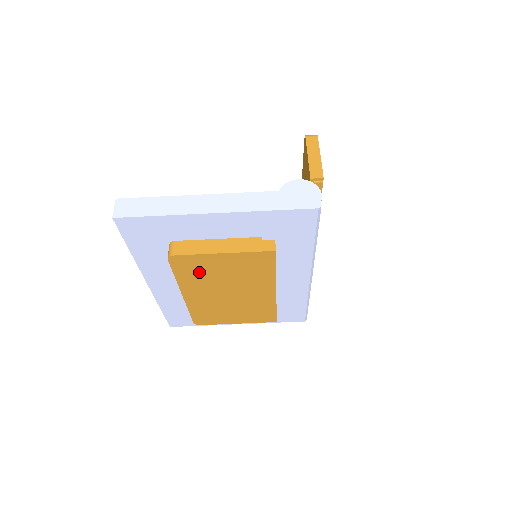
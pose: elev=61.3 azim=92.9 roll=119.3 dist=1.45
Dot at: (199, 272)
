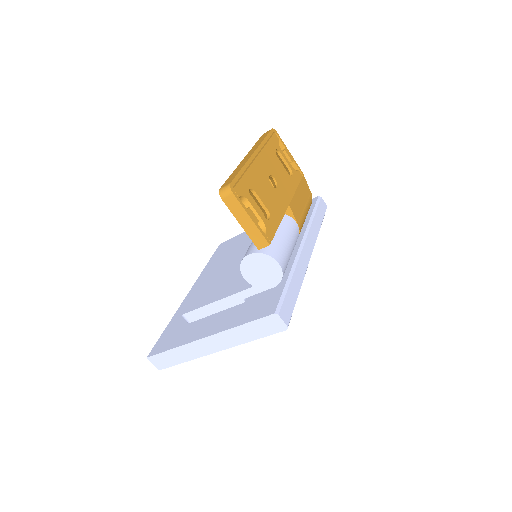
Dot at: occluded
